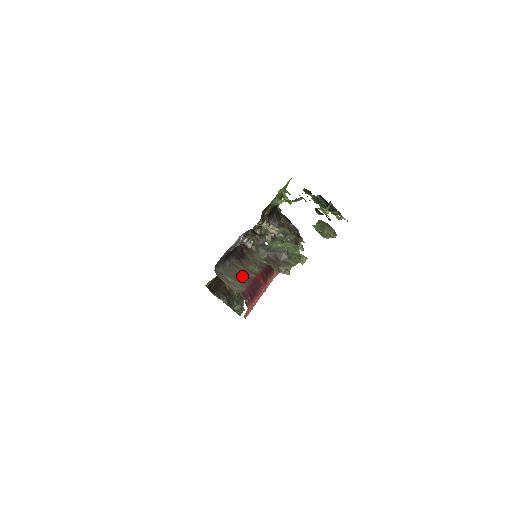
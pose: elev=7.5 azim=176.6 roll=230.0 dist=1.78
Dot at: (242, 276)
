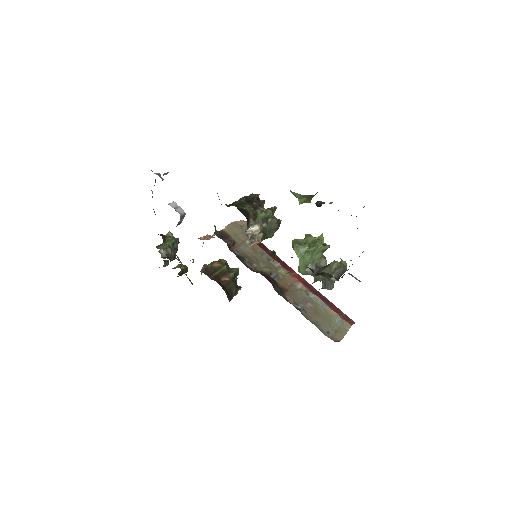
Dot at: (313, 304)
